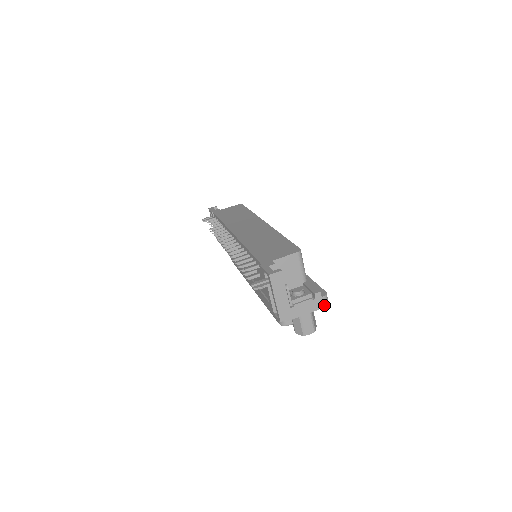
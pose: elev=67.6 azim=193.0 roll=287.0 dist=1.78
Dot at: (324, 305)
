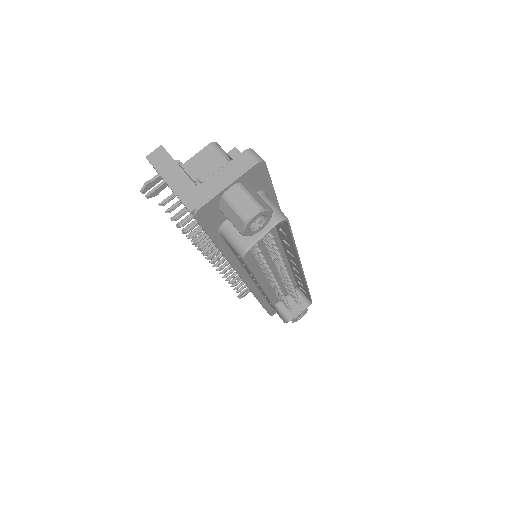
Dot at: (252, 162)
